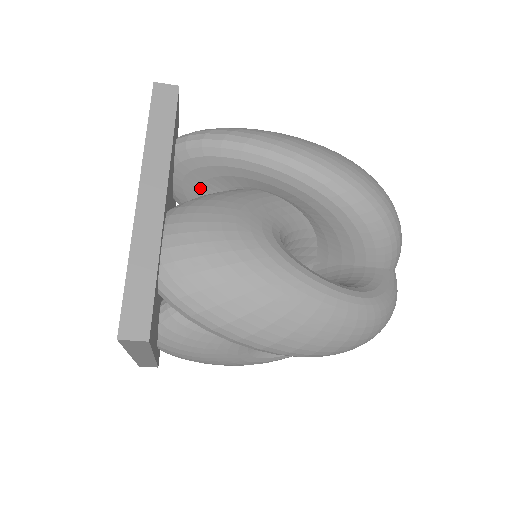
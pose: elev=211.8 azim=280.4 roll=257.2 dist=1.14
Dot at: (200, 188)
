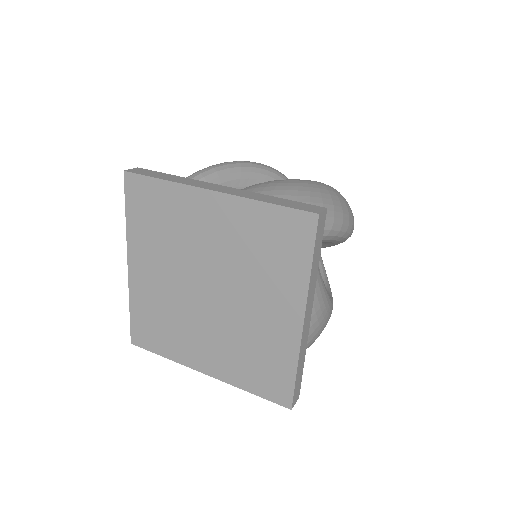
Dot at: occluded
